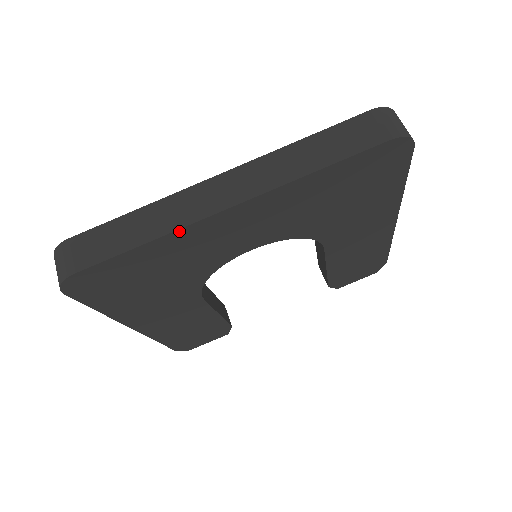
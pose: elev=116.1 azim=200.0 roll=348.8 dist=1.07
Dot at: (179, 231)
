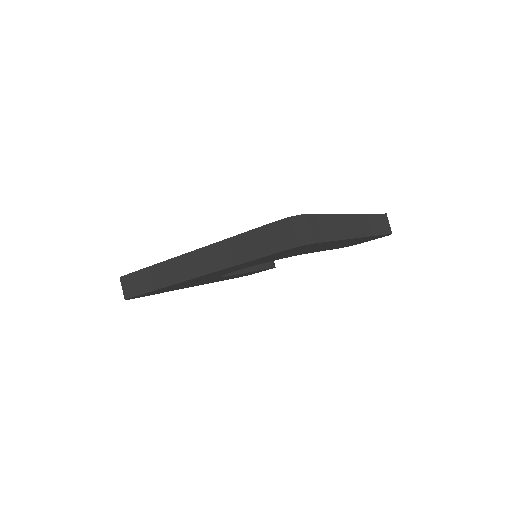
Dot at: (172, 285)
